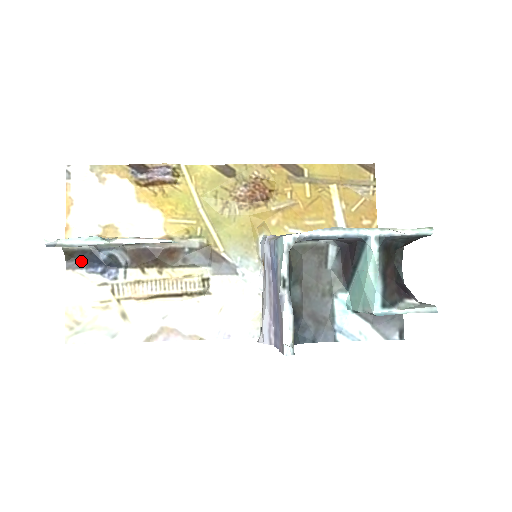
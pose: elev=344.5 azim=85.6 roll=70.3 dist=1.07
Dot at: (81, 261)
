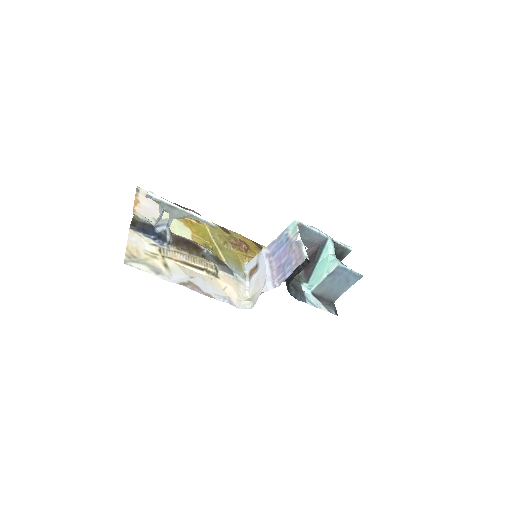
Dot at: (140, 229)
